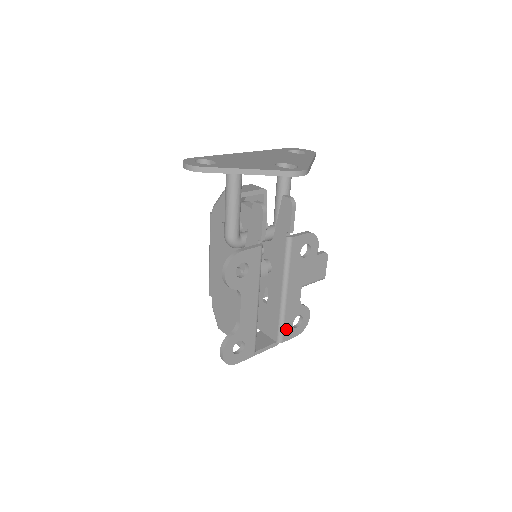
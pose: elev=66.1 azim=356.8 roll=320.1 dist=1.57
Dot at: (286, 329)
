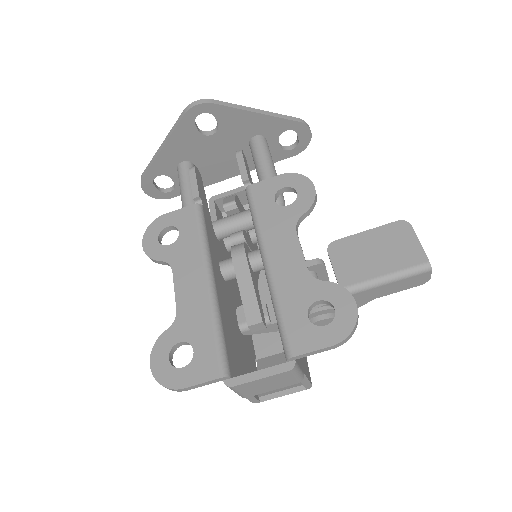
Dot at: (293, 328)
